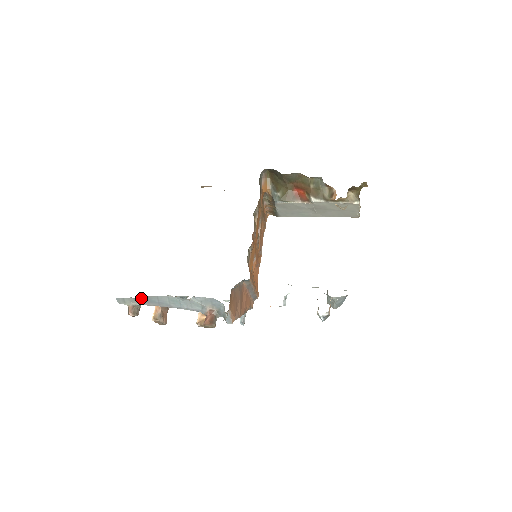
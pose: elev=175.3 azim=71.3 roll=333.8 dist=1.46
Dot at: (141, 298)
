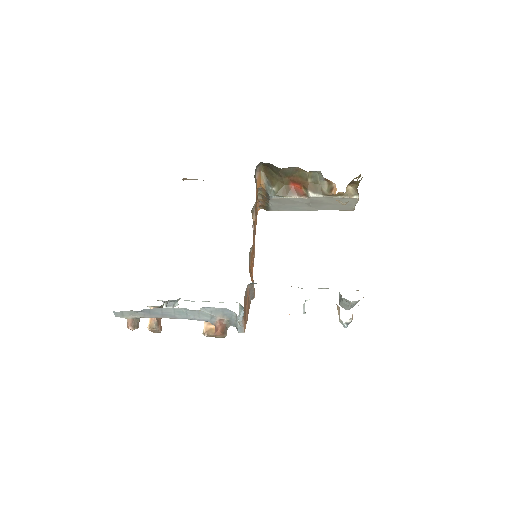
Dot at: (142, 311)
